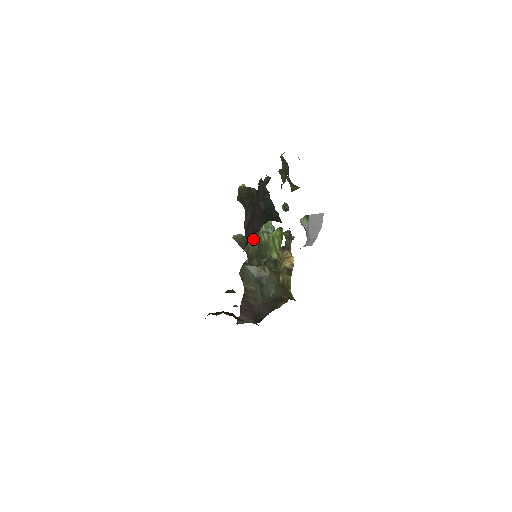
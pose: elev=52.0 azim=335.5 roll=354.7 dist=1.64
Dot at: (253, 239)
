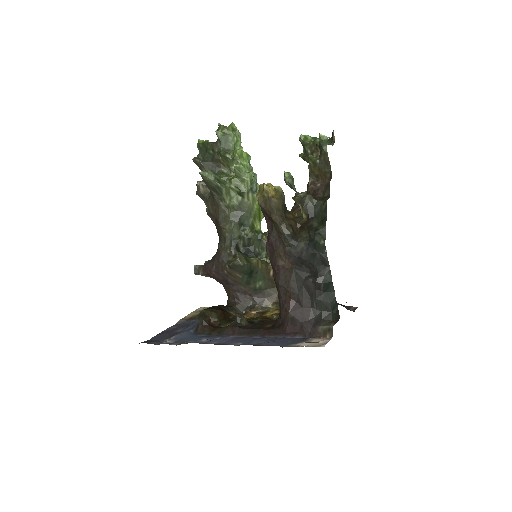
Dot at: (231, 190)
